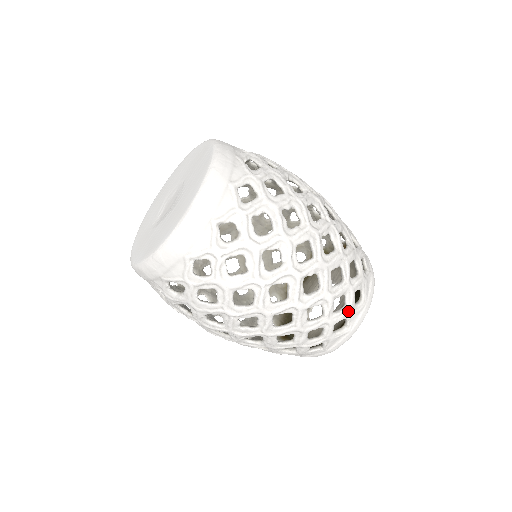
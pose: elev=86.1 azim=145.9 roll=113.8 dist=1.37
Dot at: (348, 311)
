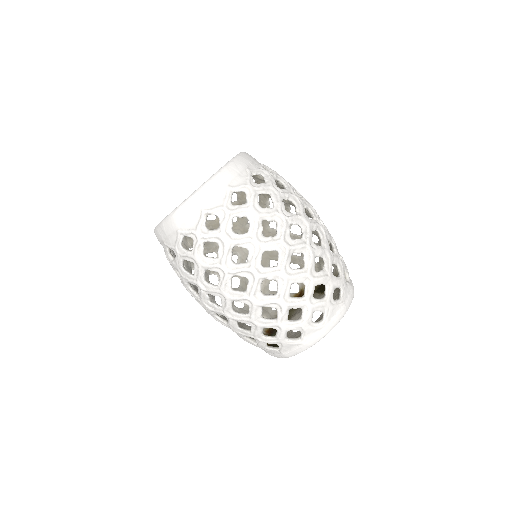
Dot at: (302, 324)
